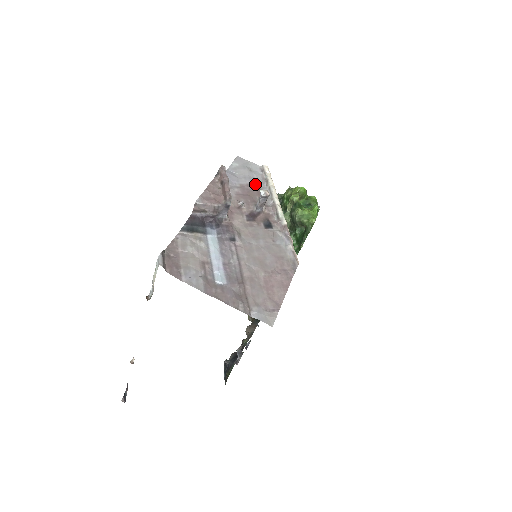
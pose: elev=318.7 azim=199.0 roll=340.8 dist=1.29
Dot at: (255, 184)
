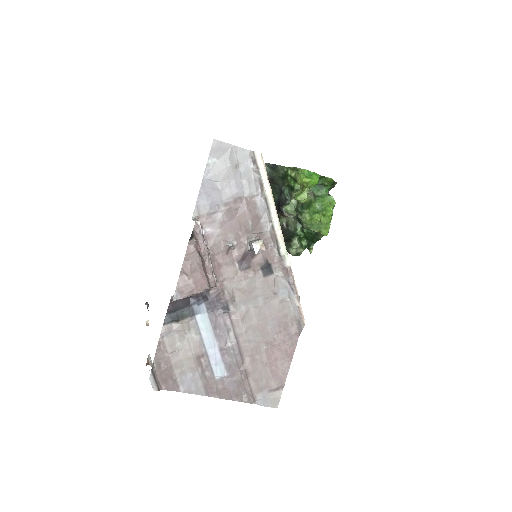
Dot at: (245, 195)
